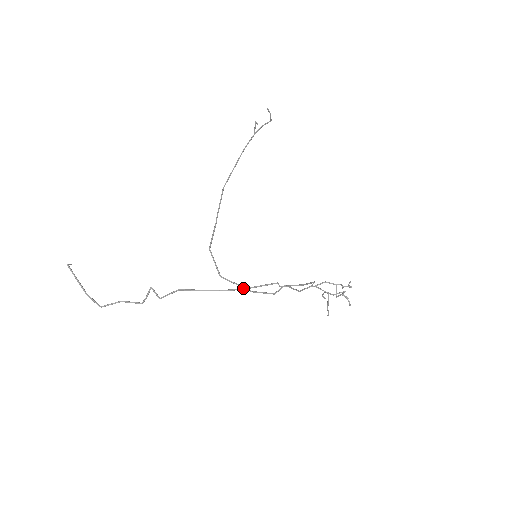
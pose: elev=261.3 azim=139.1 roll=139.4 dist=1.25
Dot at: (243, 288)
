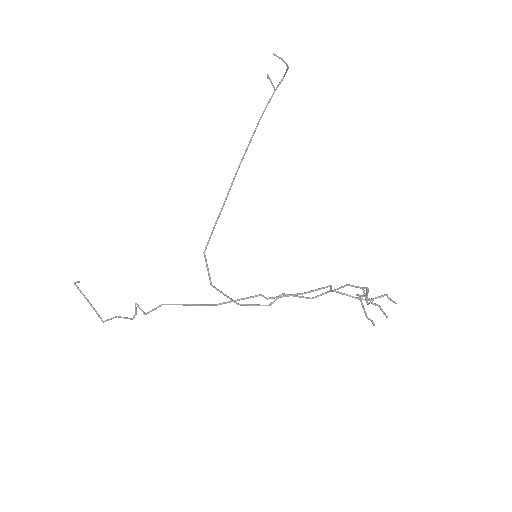
Dot at: occluded
